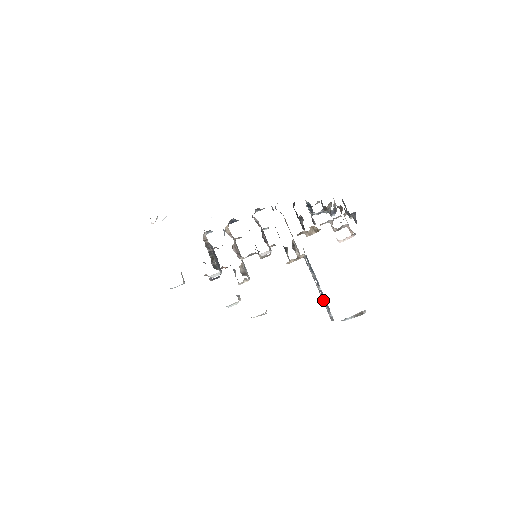
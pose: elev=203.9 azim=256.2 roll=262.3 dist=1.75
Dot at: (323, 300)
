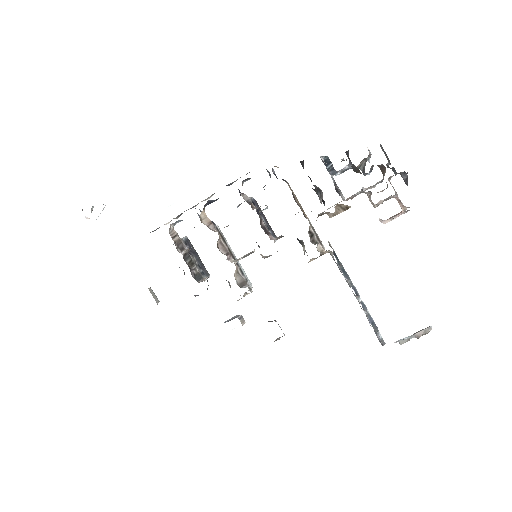
Dot at: (367, 317)
